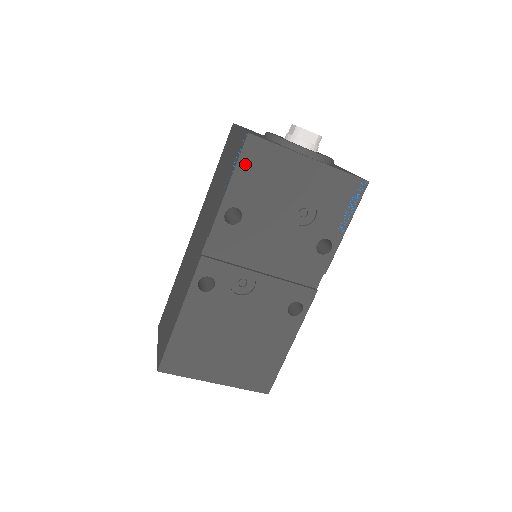
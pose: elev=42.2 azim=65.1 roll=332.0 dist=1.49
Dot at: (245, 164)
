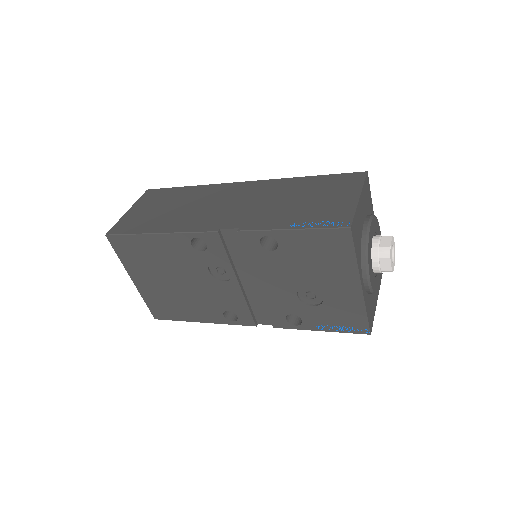
Dot at: (321, 236)
